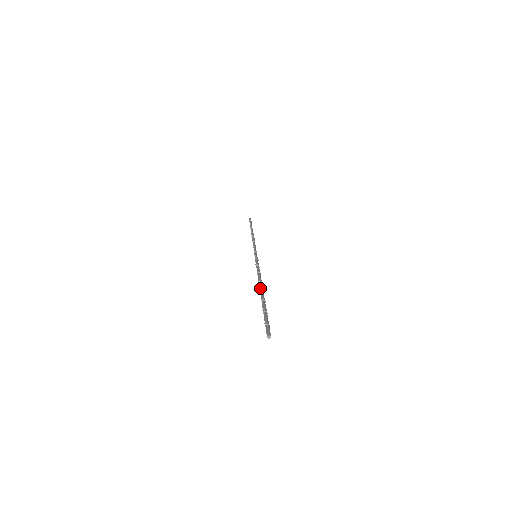
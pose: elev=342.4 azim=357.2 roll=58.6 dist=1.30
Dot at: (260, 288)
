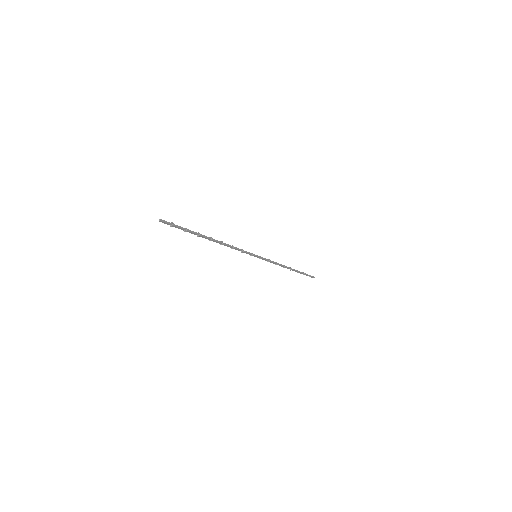
Dot at: (210, 237)
